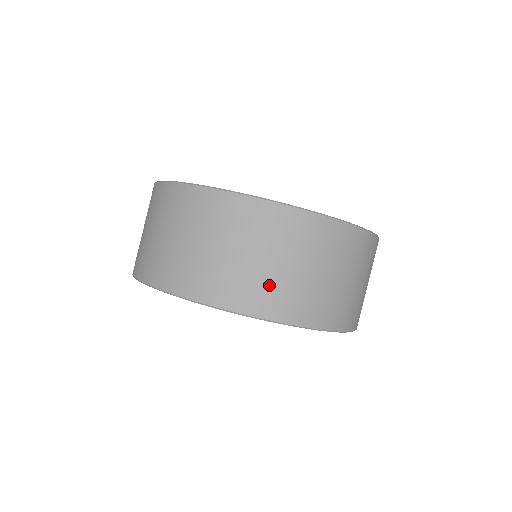
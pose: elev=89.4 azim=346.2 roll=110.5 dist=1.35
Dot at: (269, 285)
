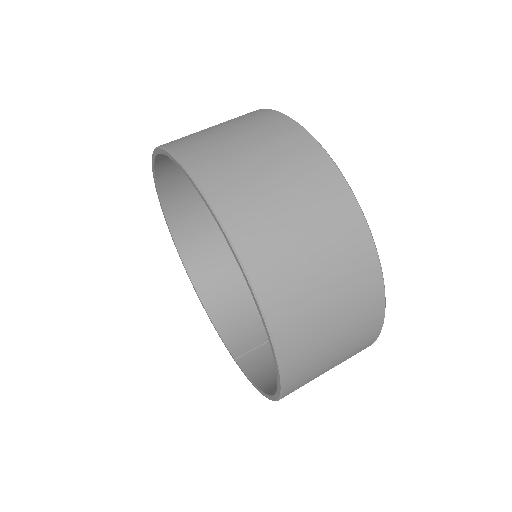
Dot at: (245, 185)
